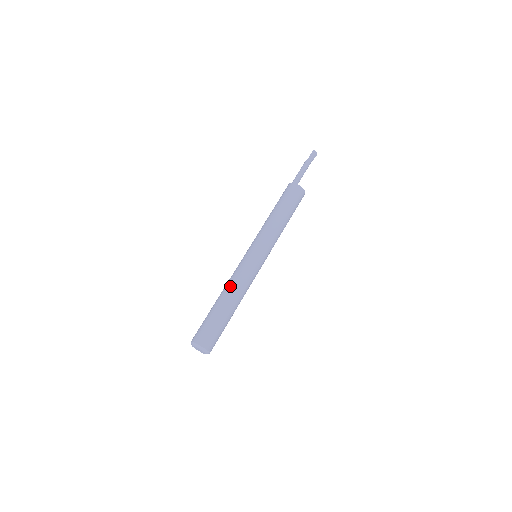
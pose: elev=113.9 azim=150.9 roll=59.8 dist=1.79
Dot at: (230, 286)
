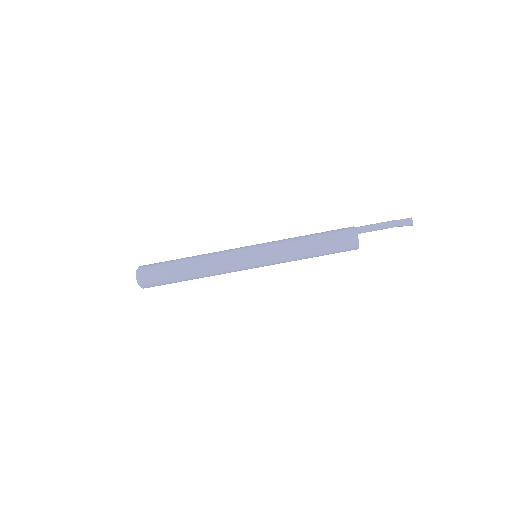
Dot at: (206, 256)
